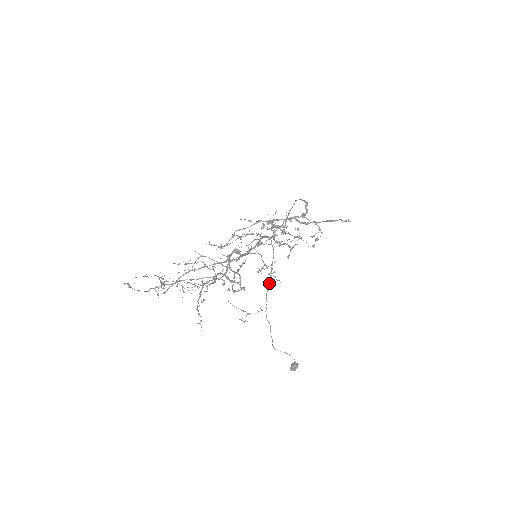
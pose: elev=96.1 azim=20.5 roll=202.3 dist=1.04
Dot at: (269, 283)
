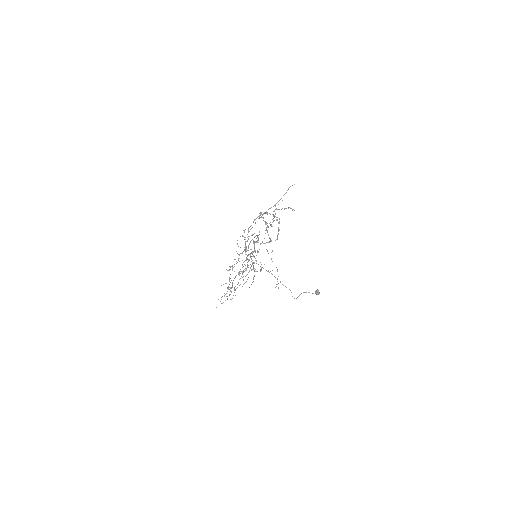
Dot at: (269, 272)
